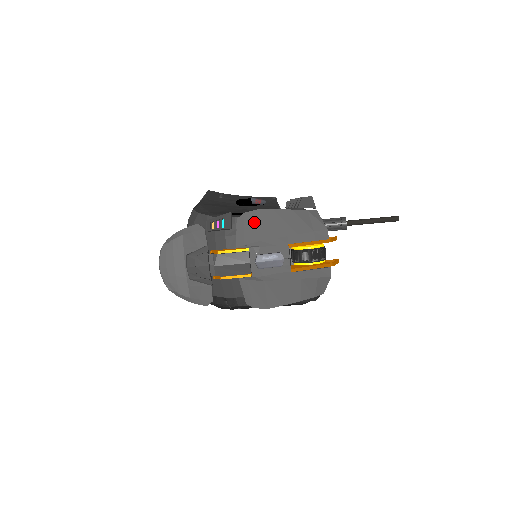
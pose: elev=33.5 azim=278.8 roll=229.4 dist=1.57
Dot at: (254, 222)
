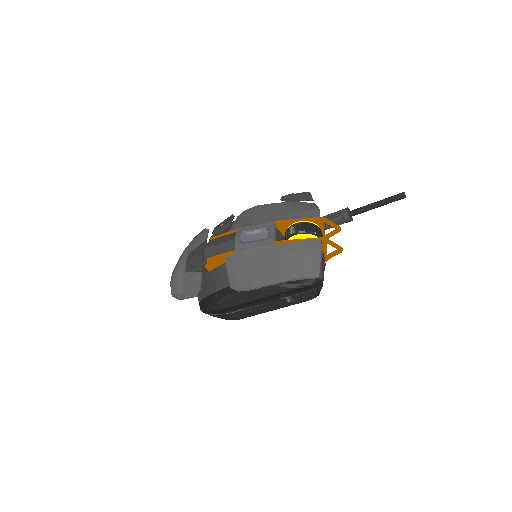
Dot at: (249, 214)
